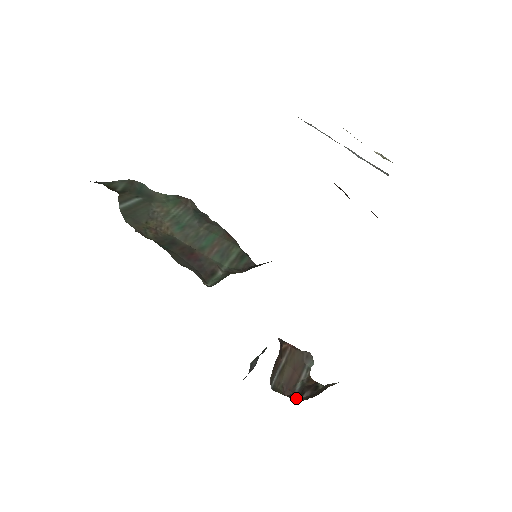
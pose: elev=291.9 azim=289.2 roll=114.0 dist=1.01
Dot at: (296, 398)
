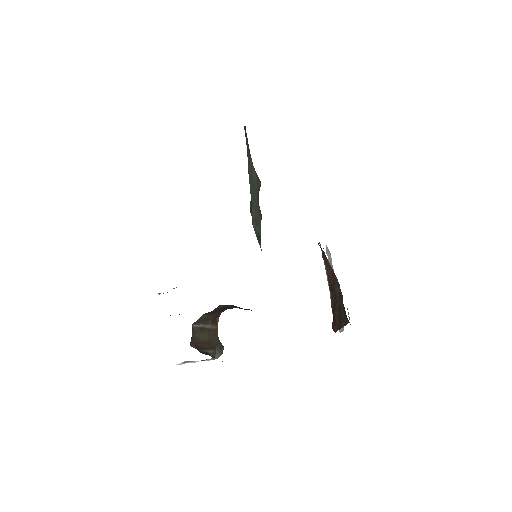
Dot at: (199, 351)
